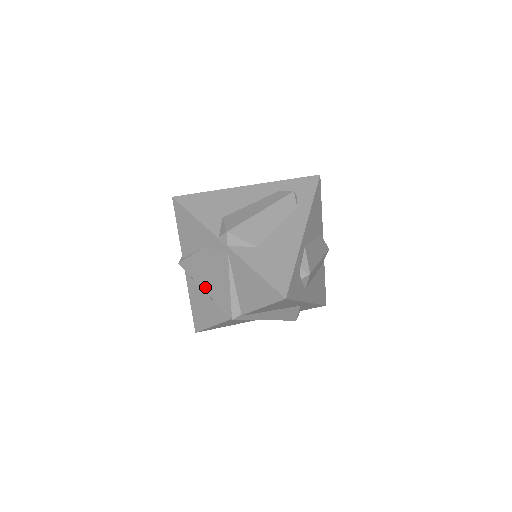
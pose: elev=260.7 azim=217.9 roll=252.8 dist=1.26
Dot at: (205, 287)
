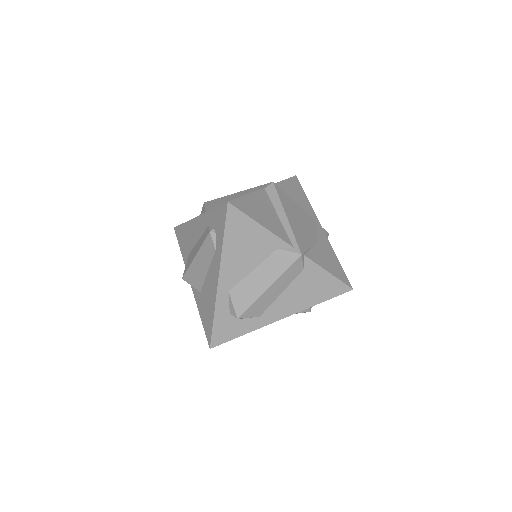
Dot at: occluded
